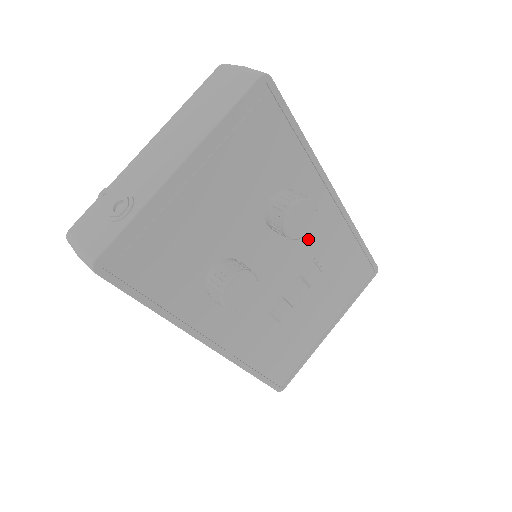
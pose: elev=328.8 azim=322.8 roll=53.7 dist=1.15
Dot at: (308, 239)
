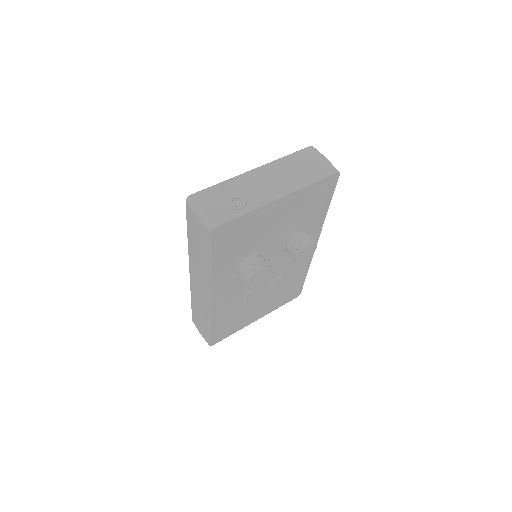
Dot at: (290, 261)
